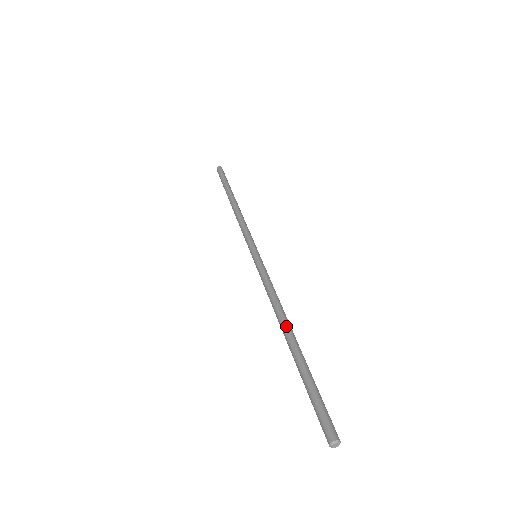
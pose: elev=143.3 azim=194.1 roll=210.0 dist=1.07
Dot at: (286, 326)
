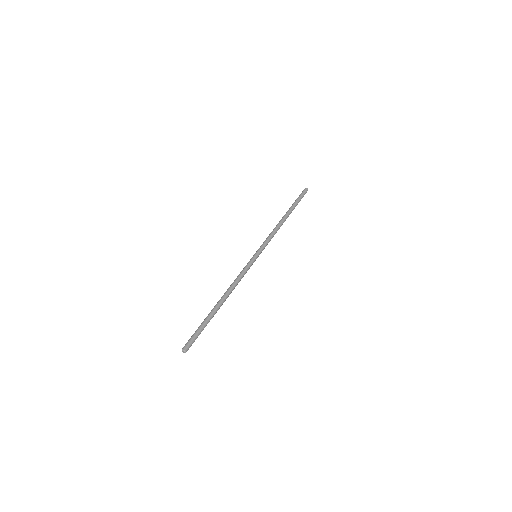
Dot at: (223, 298)
